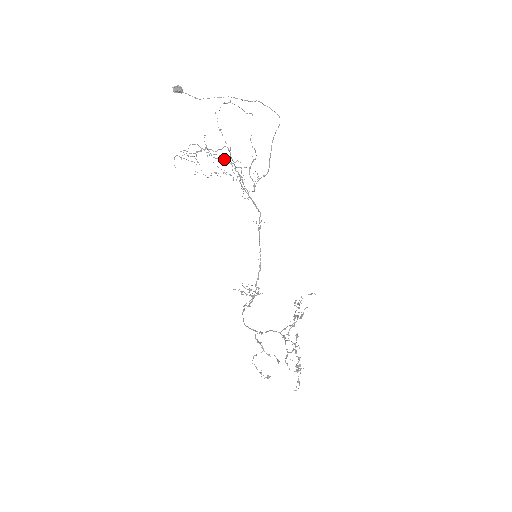
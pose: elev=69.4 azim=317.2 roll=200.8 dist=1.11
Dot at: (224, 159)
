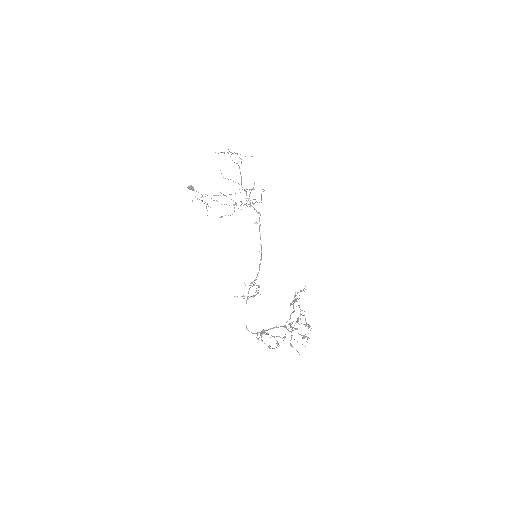
Dot at: occluded
